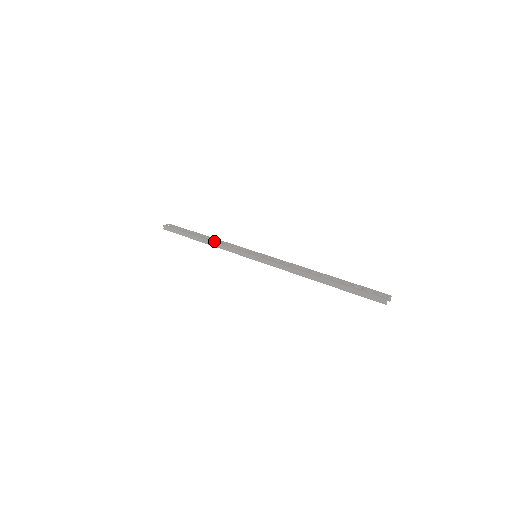
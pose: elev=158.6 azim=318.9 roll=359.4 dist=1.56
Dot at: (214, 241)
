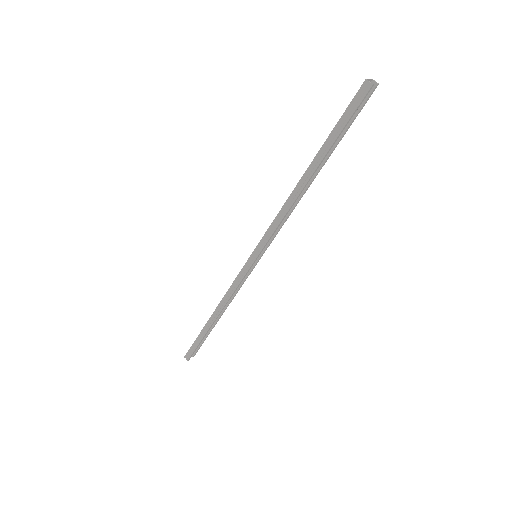
Dot at: (221, 301)
